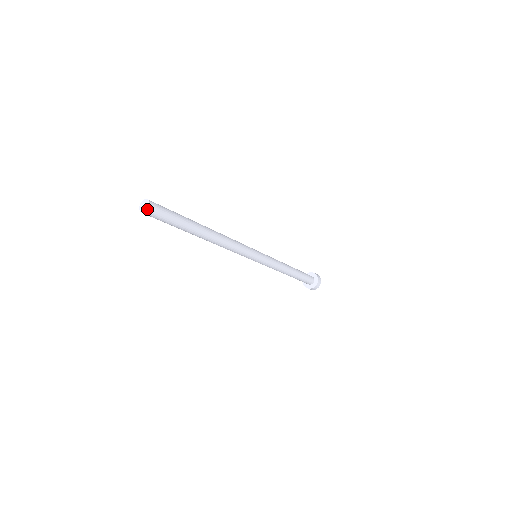
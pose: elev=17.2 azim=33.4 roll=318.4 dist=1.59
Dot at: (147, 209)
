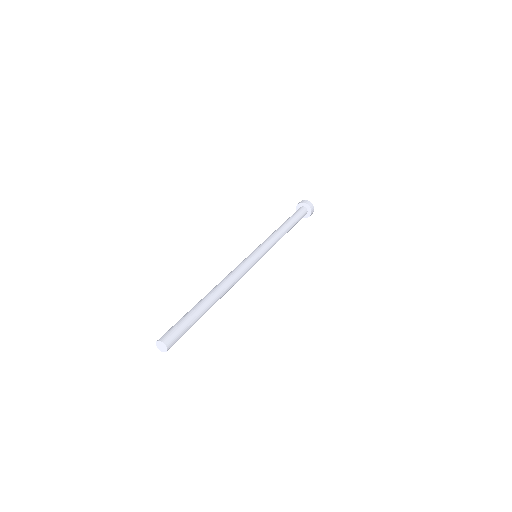
Dot at: (166, 351)
